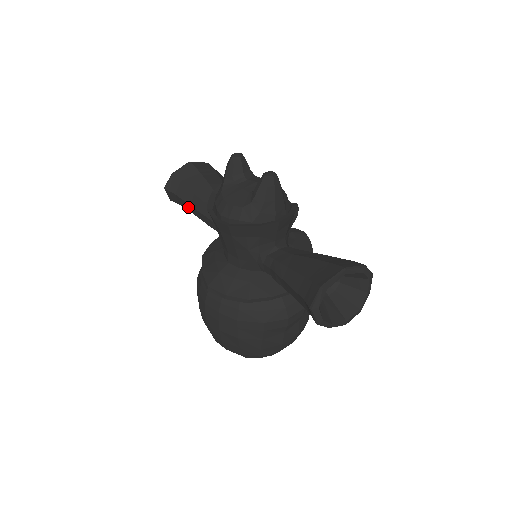
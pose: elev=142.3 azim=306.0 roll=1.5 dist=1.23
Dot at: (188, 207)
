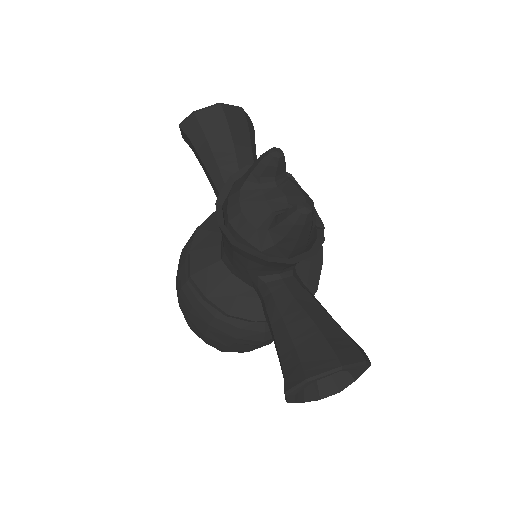
Dot at: (200, 160)
